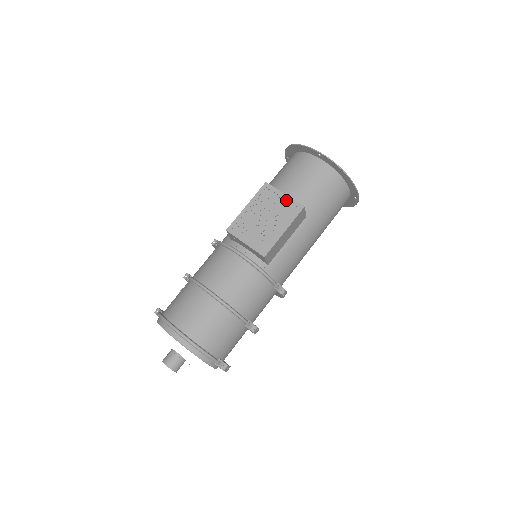
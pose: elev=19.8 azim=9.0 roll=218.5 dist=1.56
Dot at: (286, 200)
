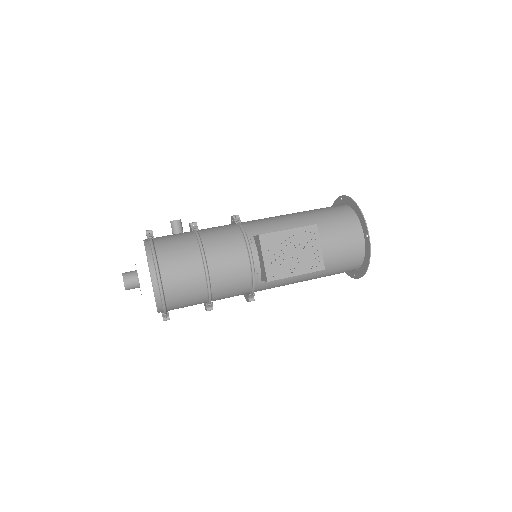
Dot at: (318, 252)
